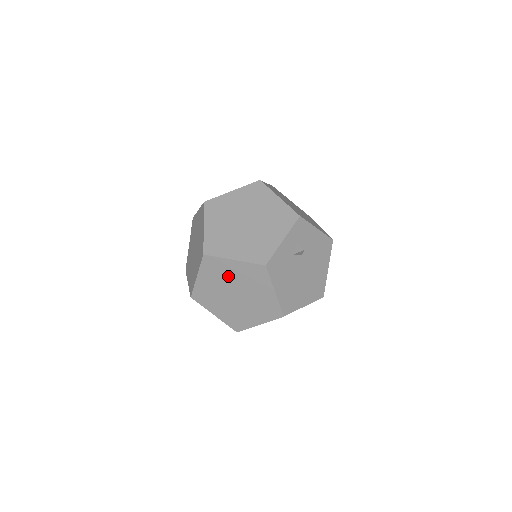
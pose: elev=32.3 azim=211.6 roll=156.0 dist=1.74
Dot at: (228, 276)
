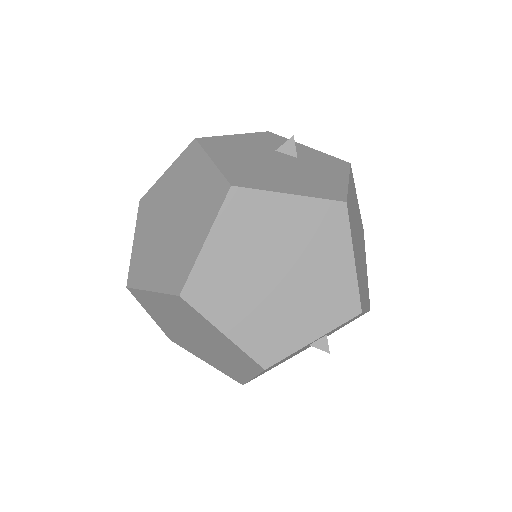
Dot at: (200, 328)
